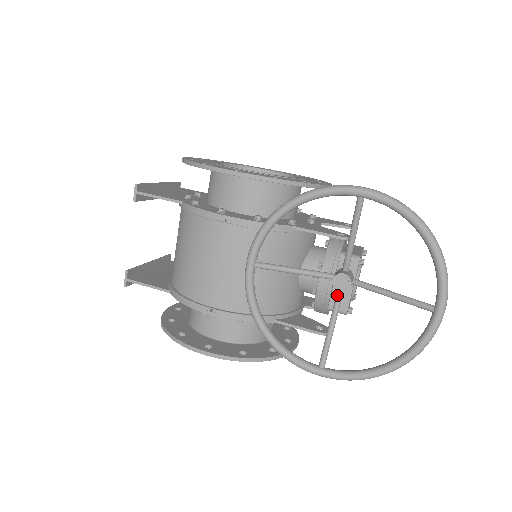
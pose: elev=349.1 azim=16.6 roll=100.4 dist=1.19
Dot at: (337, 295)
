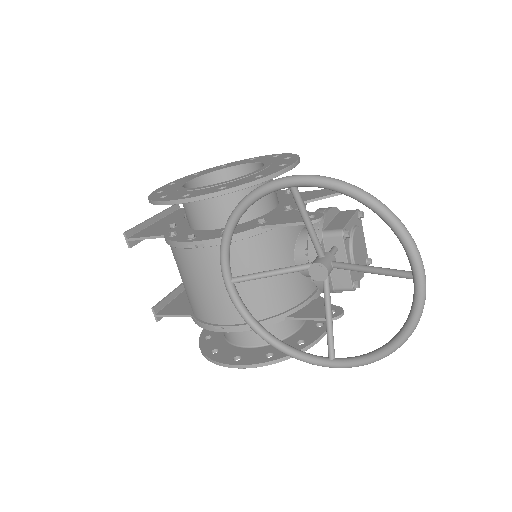
Dot at: (323, 283)
